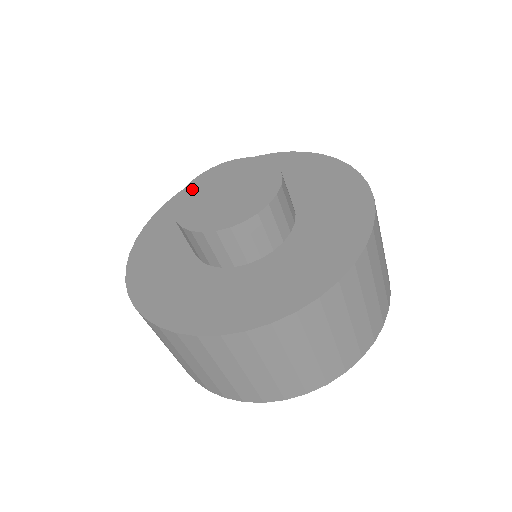
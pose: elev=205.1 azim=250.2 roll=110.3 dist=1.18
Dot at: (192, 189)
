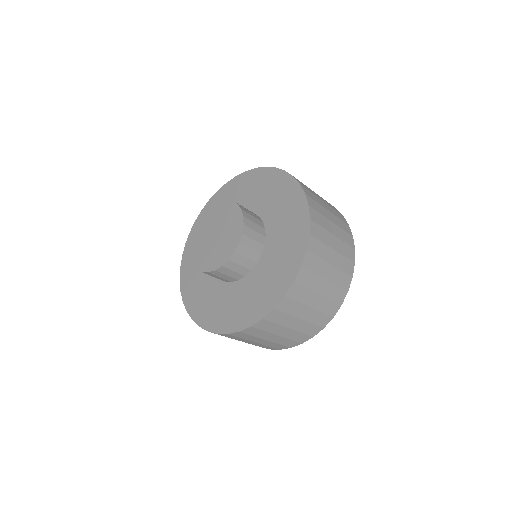
Dot at: (194, 249)
